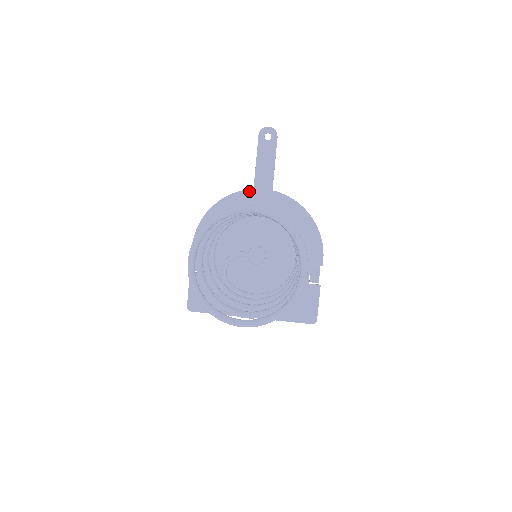
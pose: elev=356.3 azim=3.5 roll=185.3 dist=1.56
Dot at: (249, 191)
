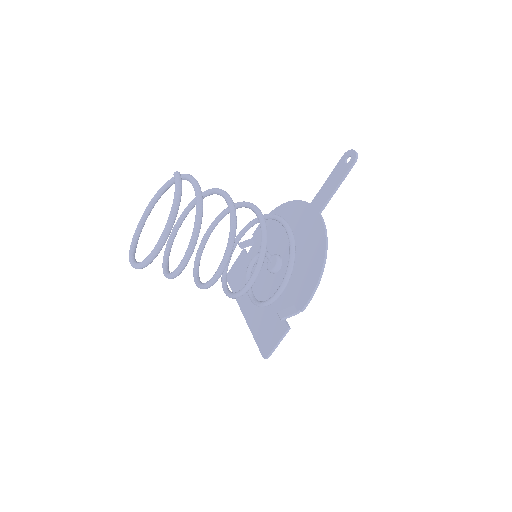
Dot at: (307, 204)
